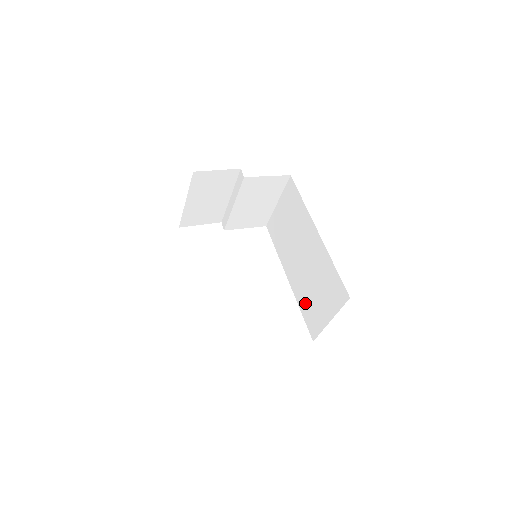
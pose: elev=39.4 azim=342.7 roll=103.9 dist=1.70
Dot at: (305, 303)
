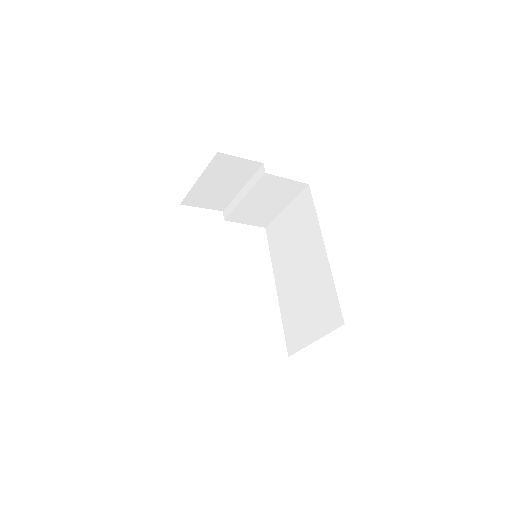
Dot at: (290, 316)
